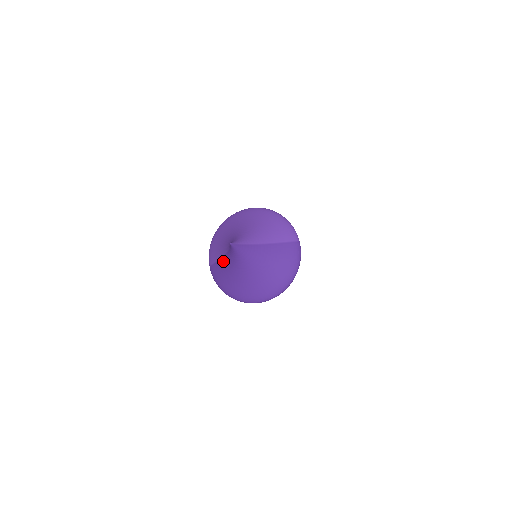
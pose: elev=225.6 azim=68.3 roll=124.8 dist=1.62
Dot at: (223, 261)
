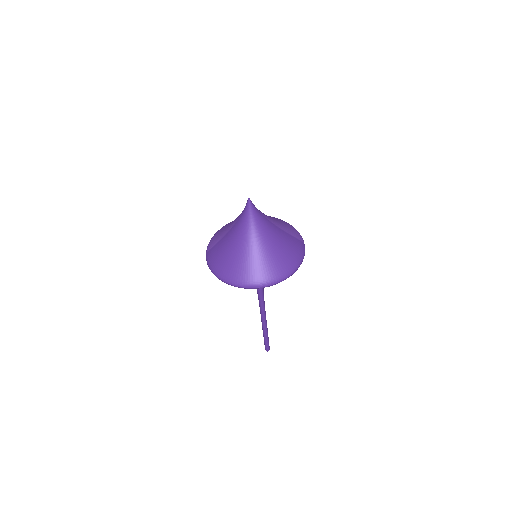
Dot at: (228, 235)
